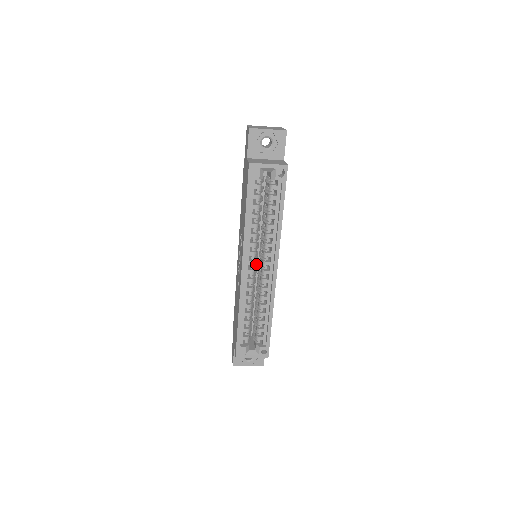
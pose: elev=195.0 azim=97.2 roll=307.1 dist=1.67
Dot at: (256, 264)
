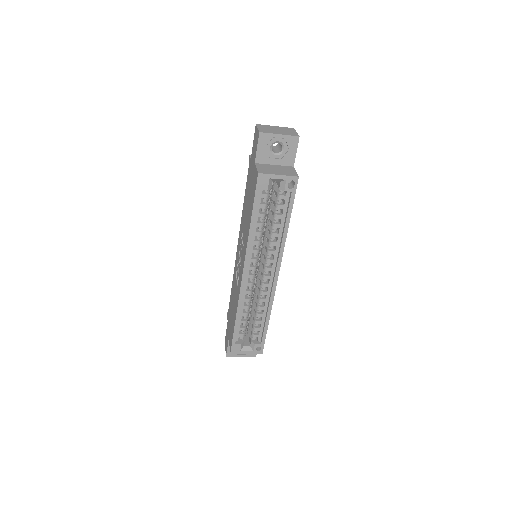
Dot at: (257, 268)
